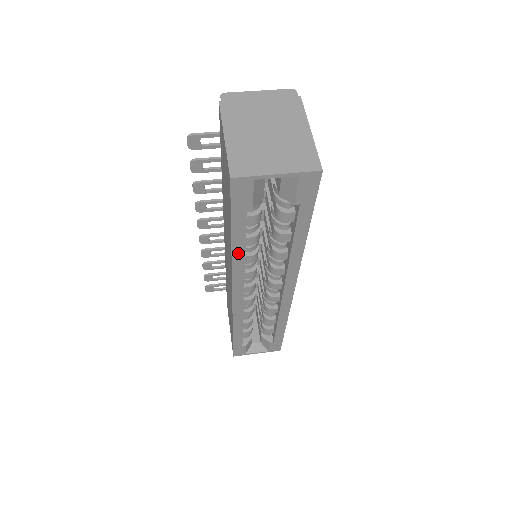
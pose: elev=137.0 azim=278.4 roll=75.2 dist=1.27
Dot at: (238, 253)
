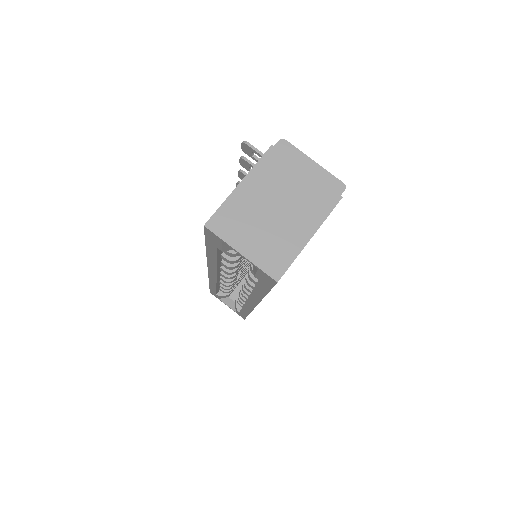
Dot at: (212, 259)
